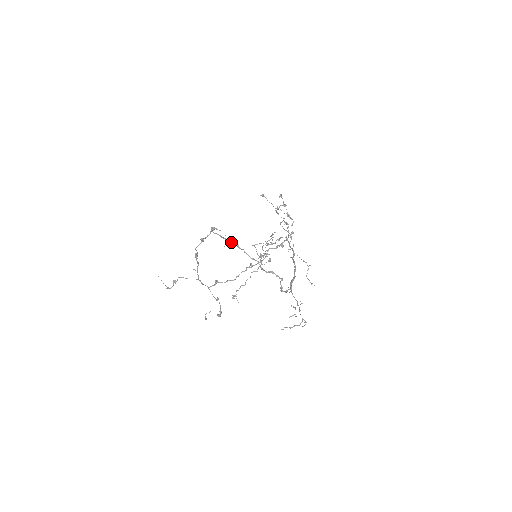
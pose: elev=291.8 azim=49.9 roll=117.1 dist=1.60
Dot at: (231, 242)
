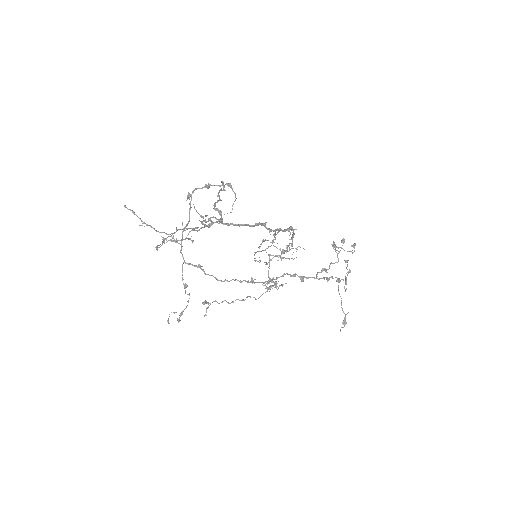
Dot at: occluded
